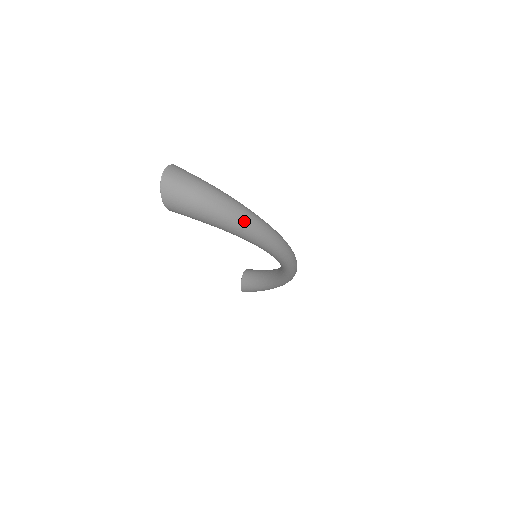
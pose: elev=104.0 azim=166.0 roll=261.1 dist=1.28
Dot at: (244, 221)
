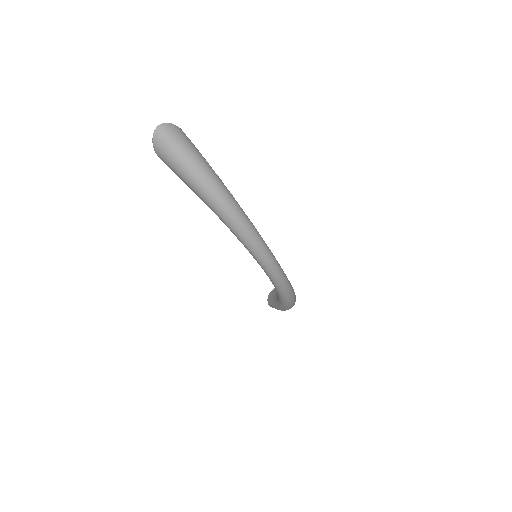
Dot at: (214, 195)
